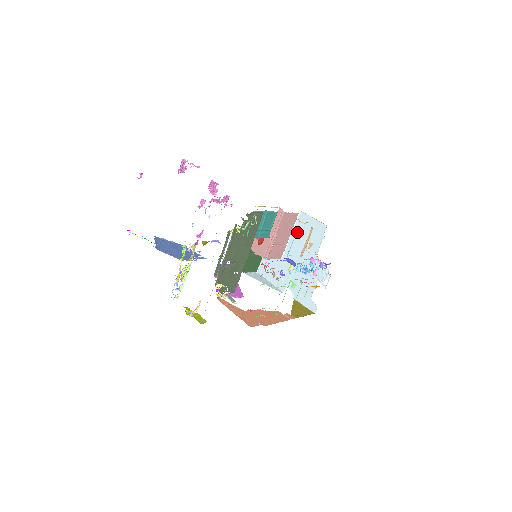
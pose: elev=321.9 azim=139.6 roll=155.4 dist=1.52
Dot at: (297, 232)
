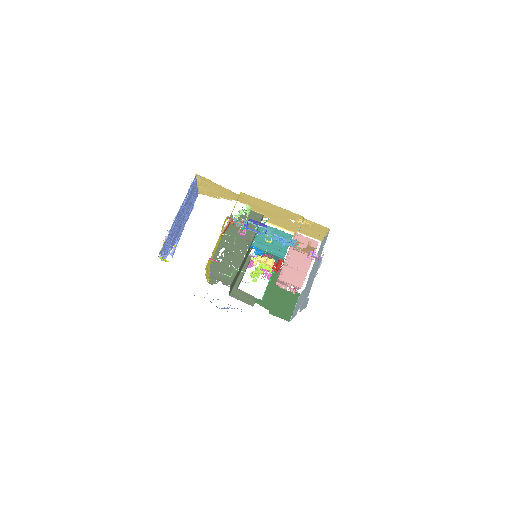
Dot at: occluded
